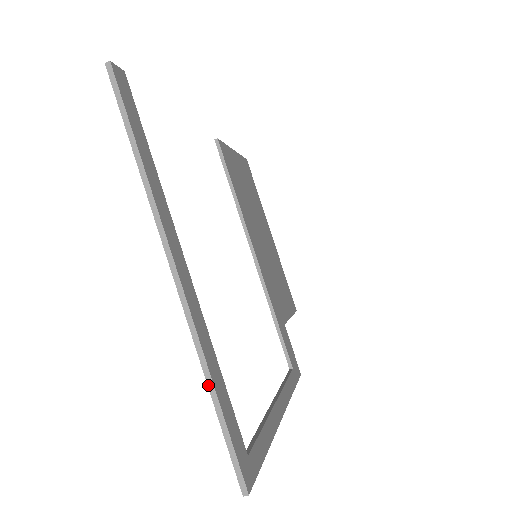
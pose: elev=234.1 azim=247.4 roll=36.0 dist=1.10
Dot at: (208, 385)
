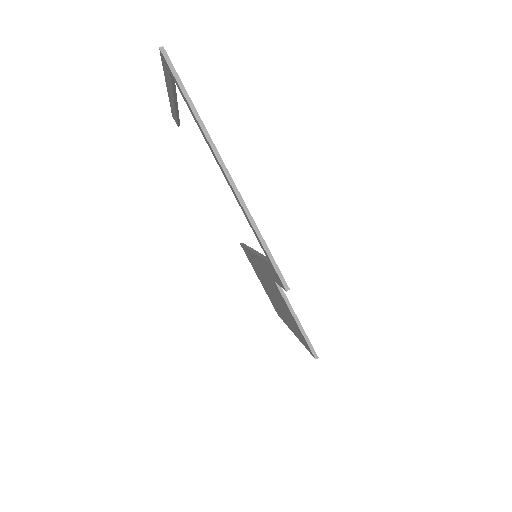
Dot at: (164, 72)
